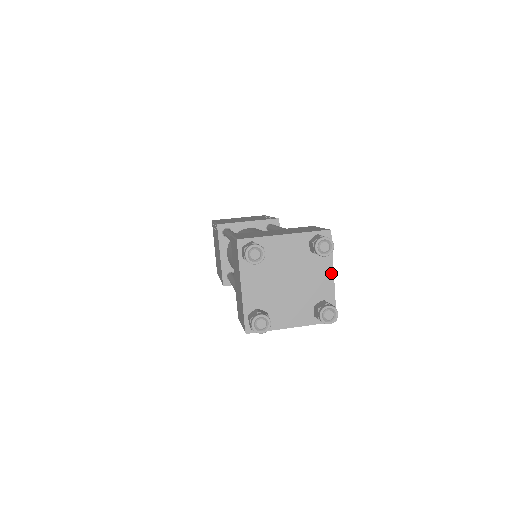
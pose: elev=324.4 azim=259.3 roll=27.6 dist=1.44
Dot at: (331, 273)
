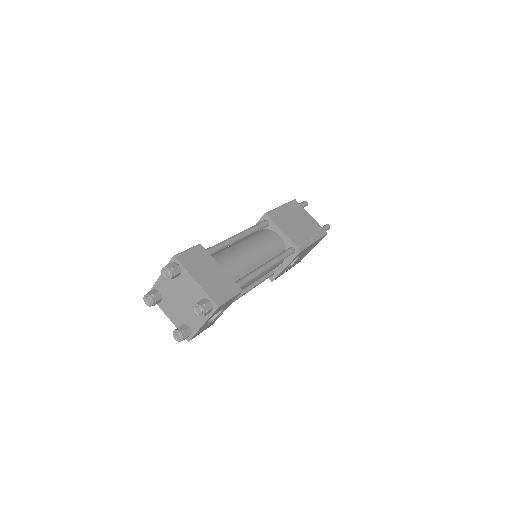
Dot at: (203, 322)
